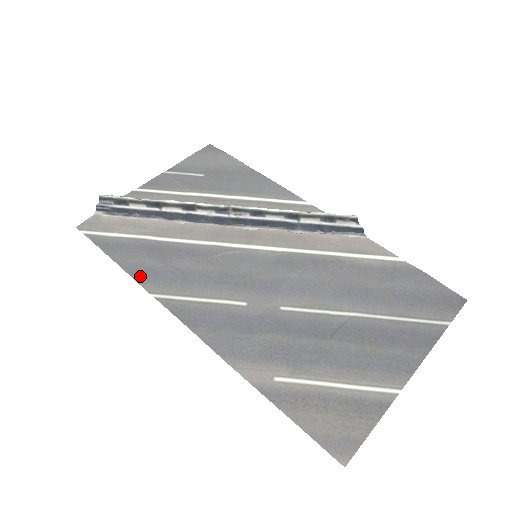
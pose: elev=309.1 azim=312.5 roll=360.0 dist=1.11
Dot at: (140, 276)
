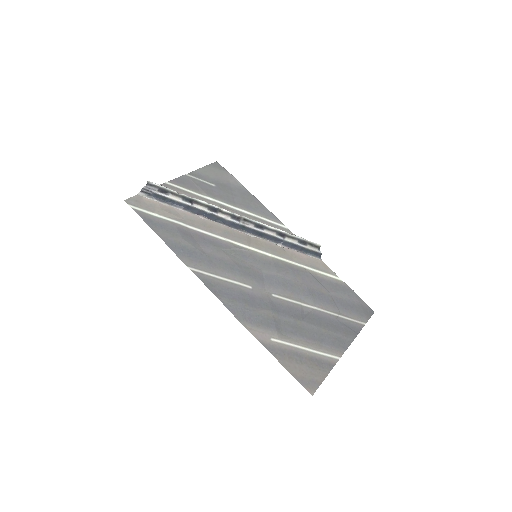
Dot at: (178, 251)
